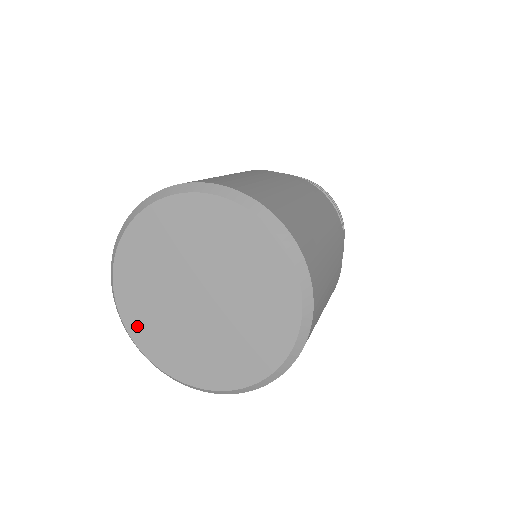
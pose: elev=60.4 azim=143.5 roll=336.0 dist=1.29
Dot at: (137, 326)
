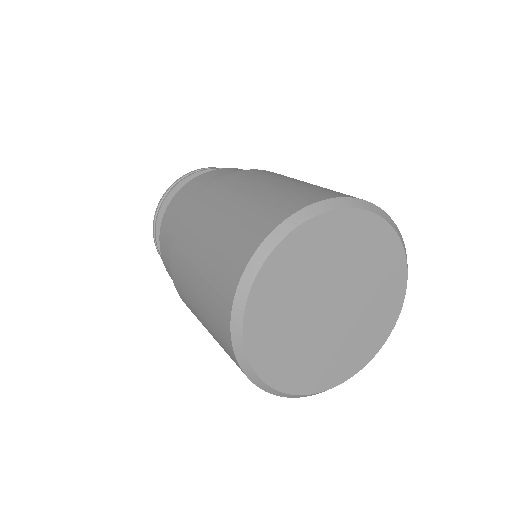
Dot at: (272, 368)
